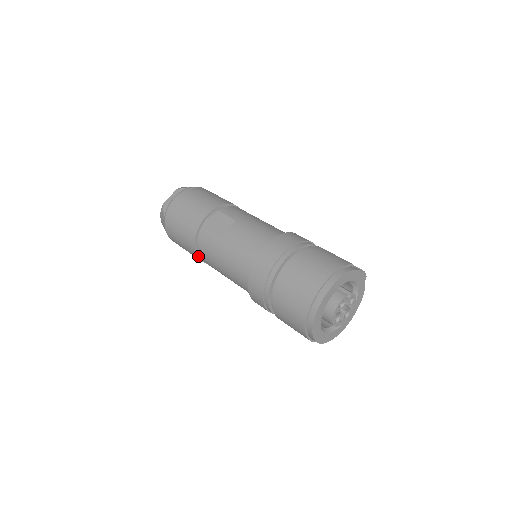
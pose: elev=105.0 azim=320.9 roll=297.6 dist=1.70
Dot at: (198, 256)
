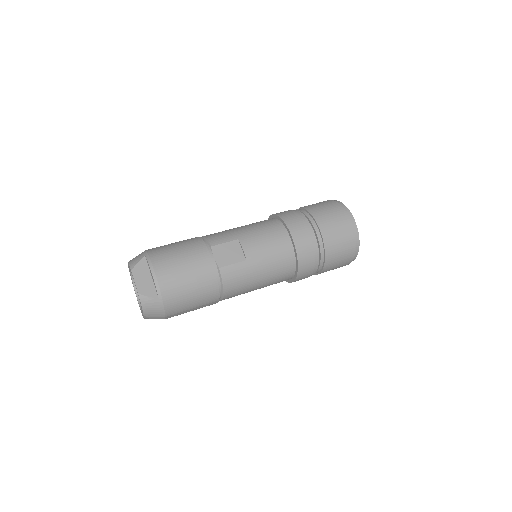
Dot at: (218, 299)
